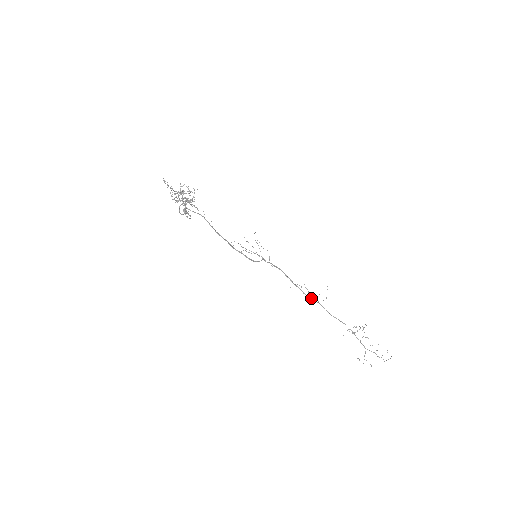
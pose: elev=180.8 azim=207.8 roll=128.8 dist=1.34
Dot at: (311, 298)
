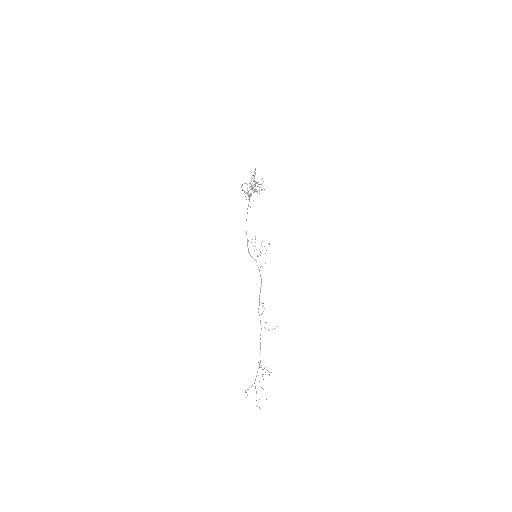
Dot at: occluded
